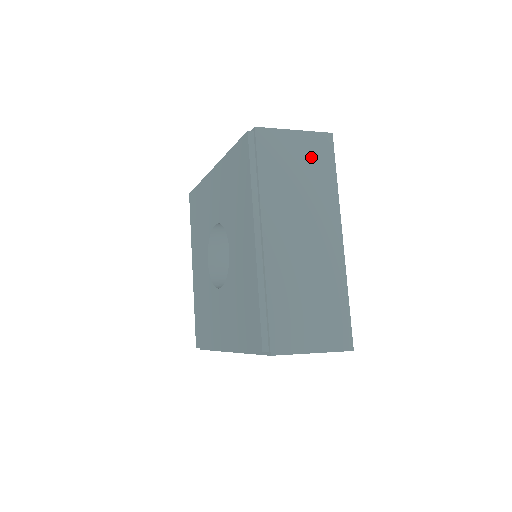
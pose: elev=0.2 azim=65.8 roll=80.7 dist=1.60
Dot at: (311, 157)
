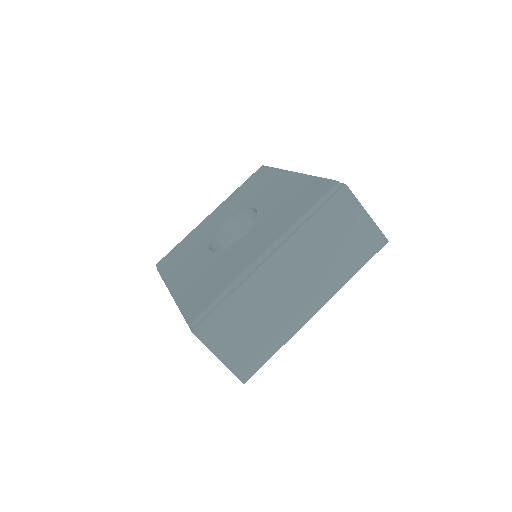
Dot at: occluded
